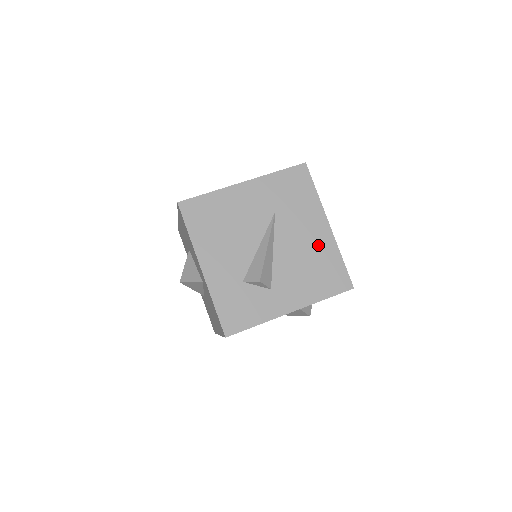
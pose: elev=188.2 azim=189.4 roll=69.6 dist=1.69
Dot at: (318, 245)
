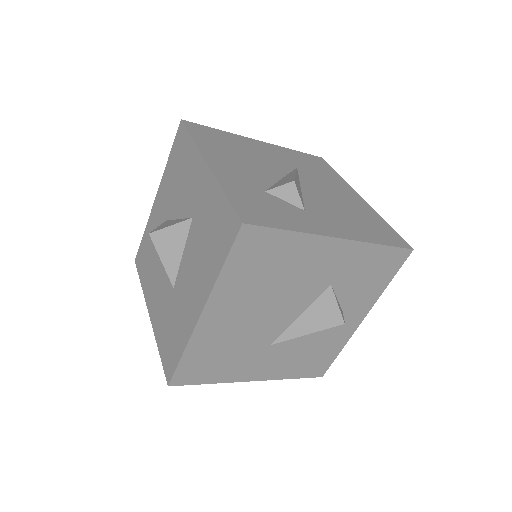
Dot at: (354, 204)
